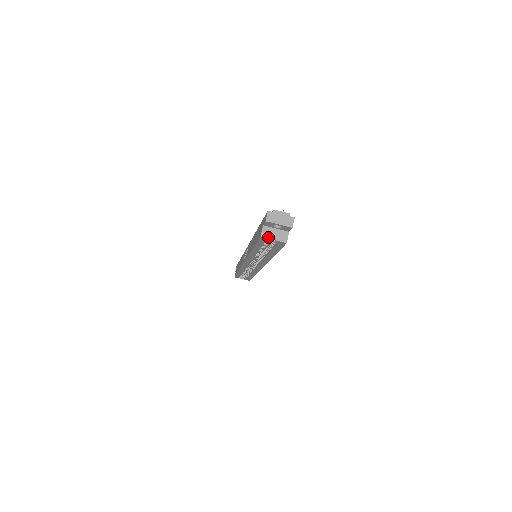
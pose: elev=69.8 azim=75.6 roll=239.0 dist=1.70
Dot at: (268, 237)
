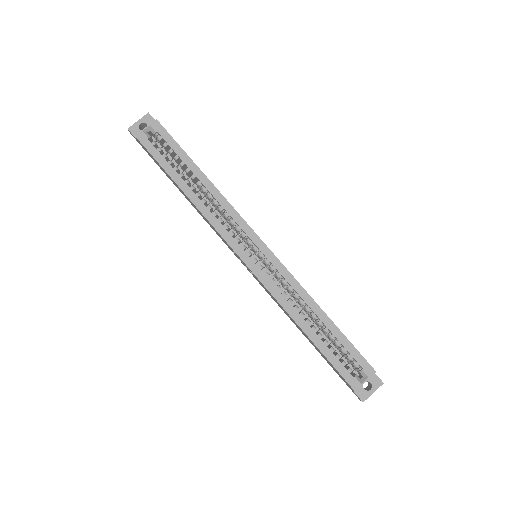
Dot at: (141, 132)
